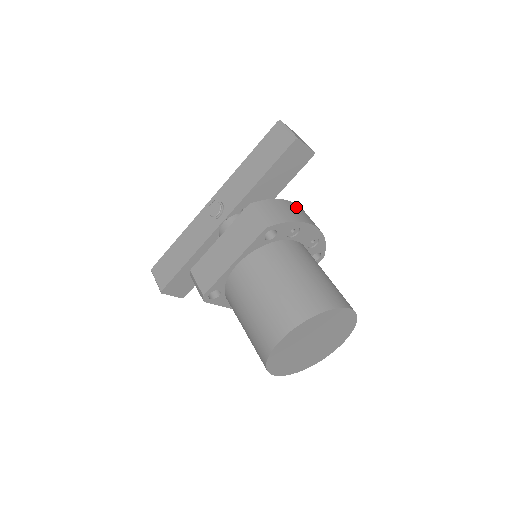
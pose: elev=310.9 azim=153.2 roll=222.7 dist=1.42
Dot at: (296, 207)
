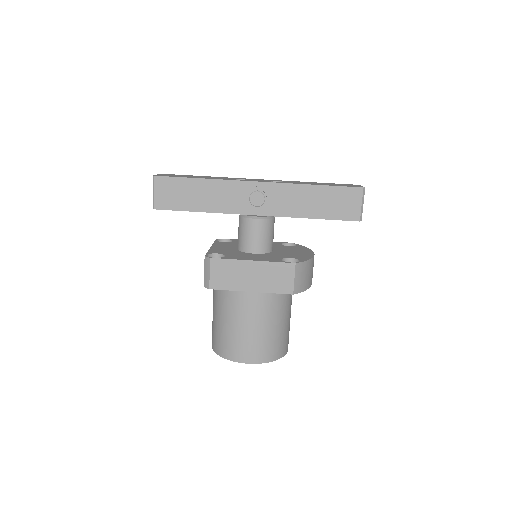
Dot at: occluded
